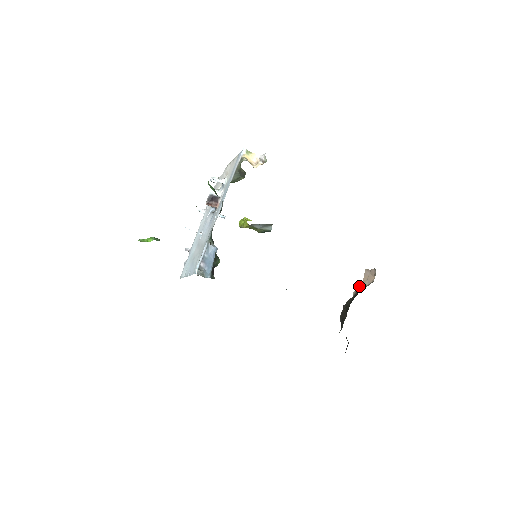
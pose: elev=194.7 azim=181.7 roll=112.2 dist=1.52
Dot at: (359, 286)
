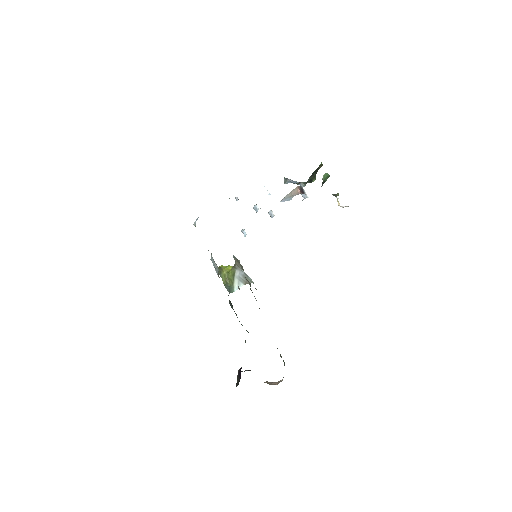
Dot at: occluded
